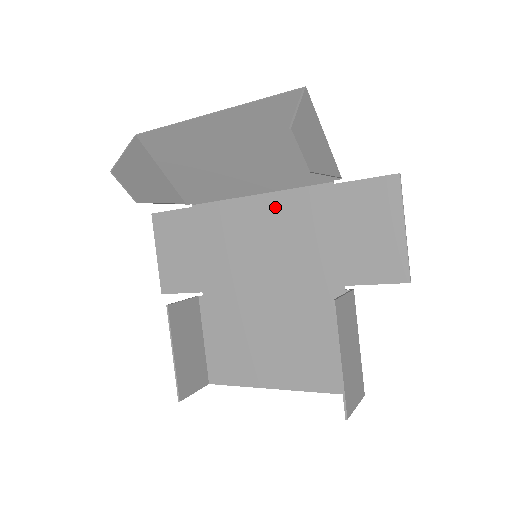
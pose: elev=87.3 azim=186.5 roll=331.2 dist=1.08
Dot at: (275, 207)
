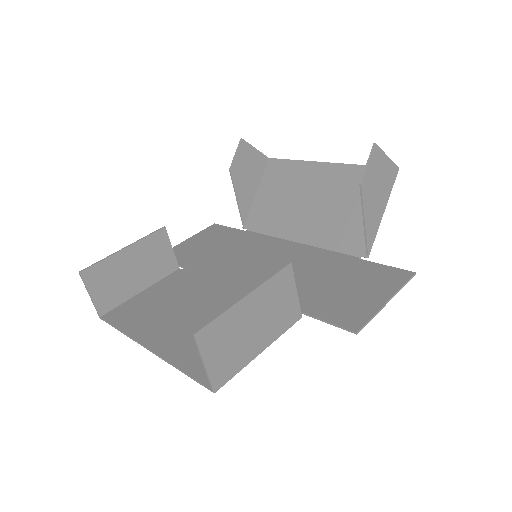
Dot at: (301, 252)
